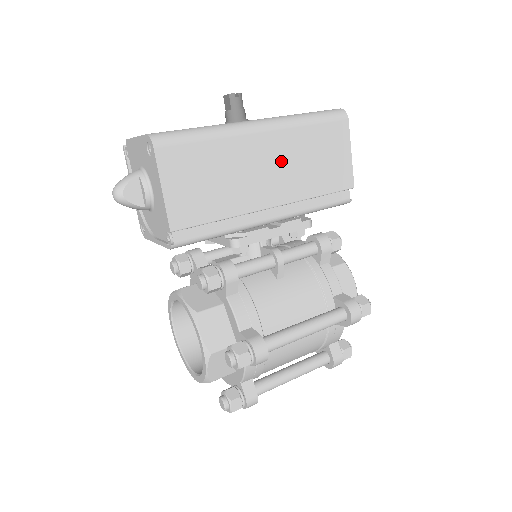
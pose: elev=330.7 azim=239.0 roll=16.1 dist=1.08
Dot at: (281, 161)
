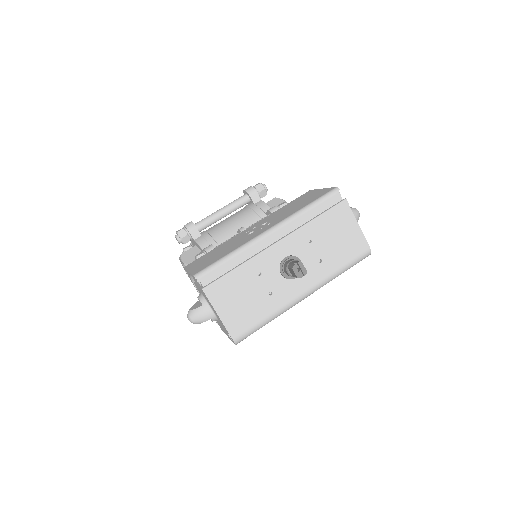
Dot at: occluded
